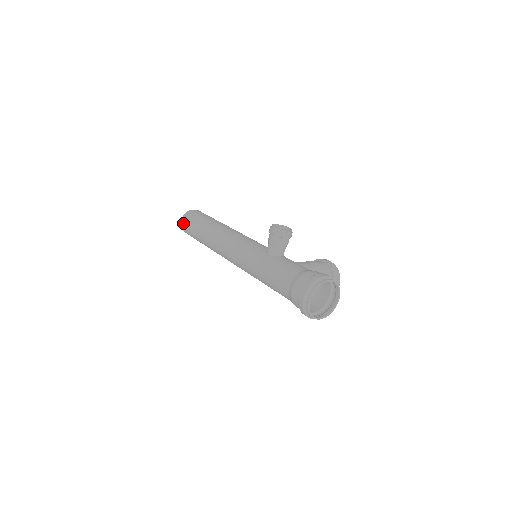
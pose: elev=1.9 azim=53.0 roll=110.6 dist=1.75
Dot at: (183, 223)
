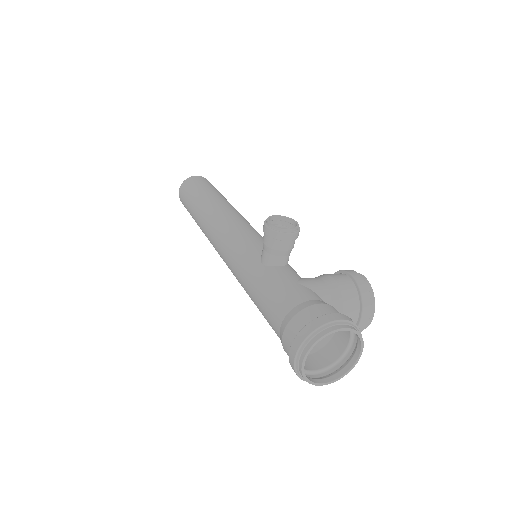
Dot at: (180, 195)
